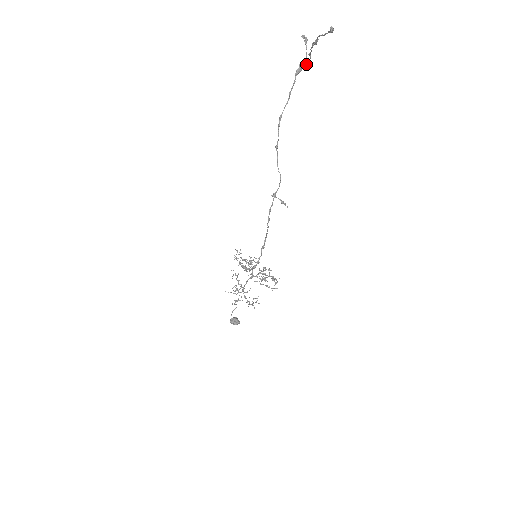
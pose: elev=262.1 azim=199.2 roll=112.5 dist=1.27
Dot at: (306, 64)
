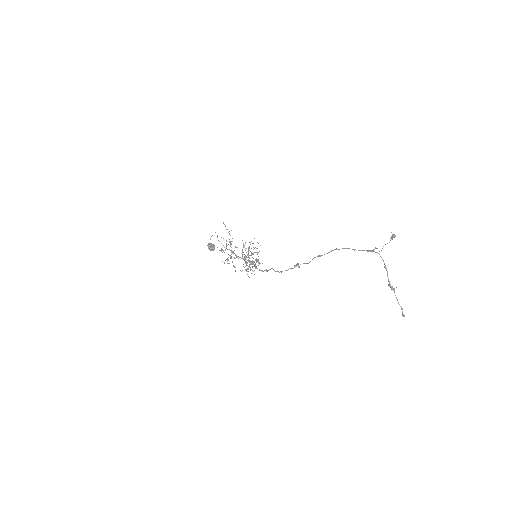
Dot at: (379, 254)
